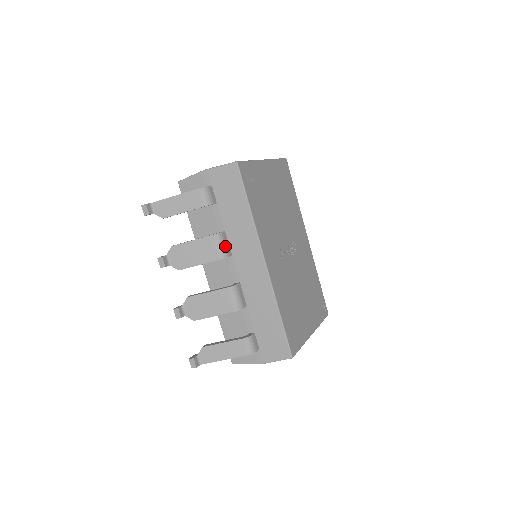
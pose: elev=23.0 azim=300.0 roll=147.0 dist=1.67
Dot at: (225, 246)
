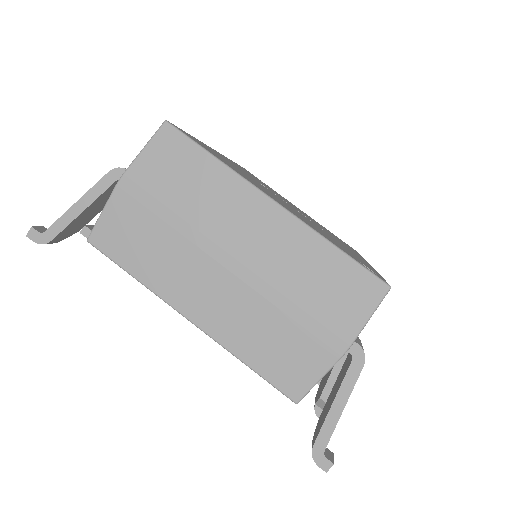
Dot at: occluded
